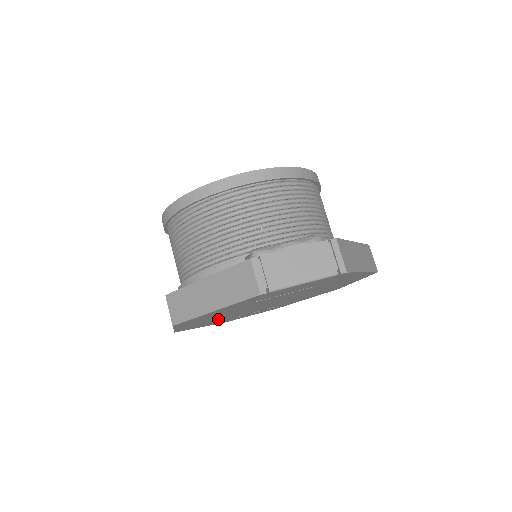
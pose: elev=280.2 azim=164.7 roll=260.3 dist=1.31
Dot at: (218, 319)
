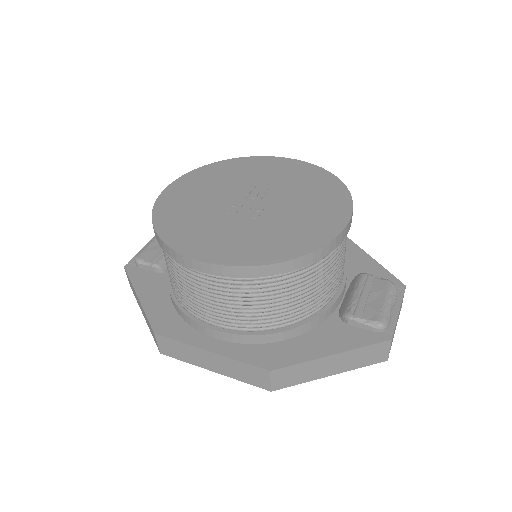
Dot at: occluded
